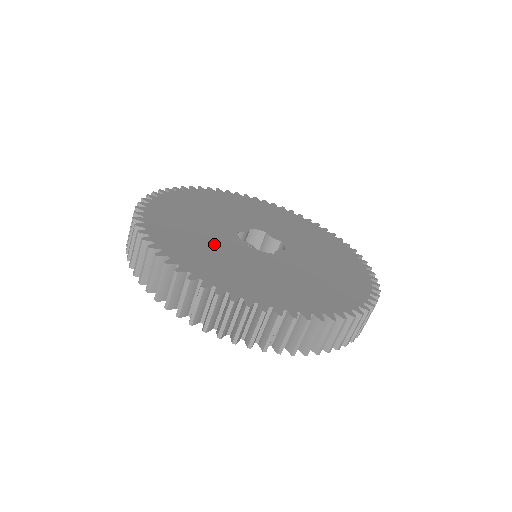
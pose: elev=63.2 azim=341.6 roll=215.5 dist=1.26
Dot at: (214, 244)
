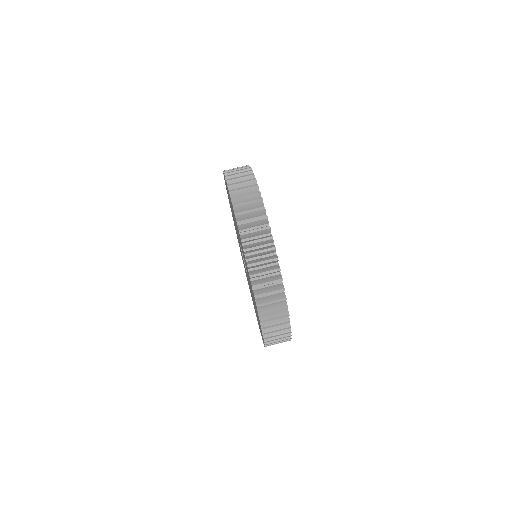
Dot at: occluded
